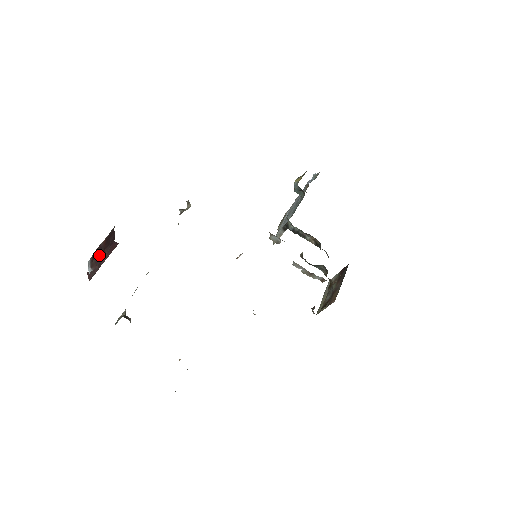
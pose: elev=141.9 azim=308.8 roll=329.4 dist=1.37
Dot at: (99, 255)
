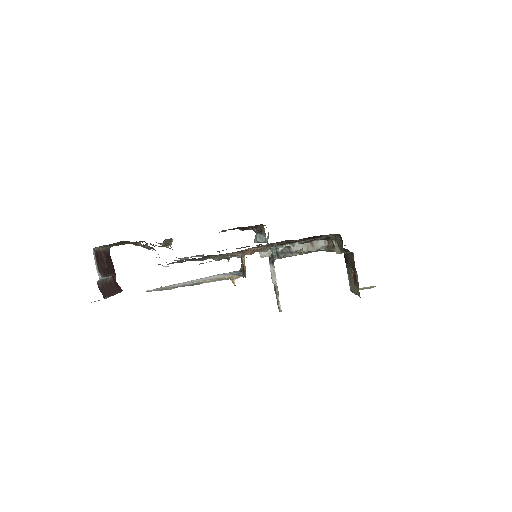
Dot at: (104, 268)
